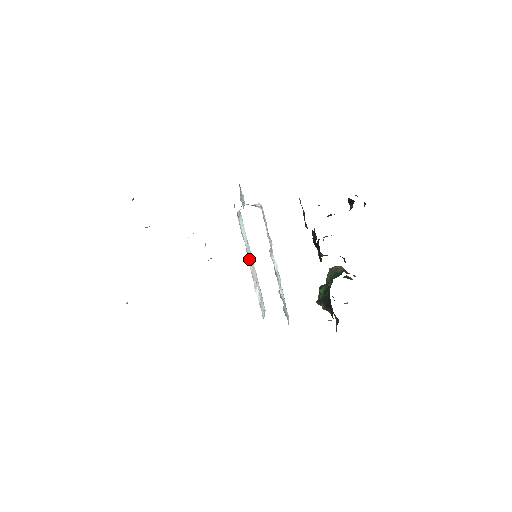
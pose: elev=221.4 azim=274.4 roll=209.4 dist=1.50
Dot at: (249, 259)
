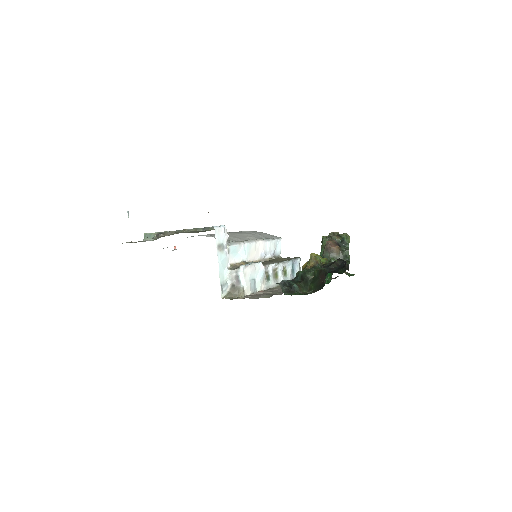
Dot at: (251, 257)
